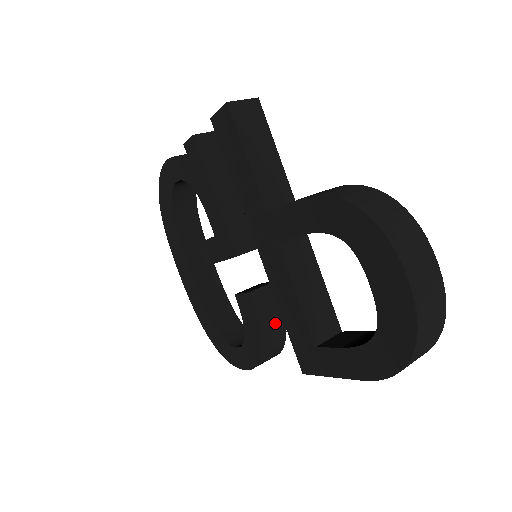
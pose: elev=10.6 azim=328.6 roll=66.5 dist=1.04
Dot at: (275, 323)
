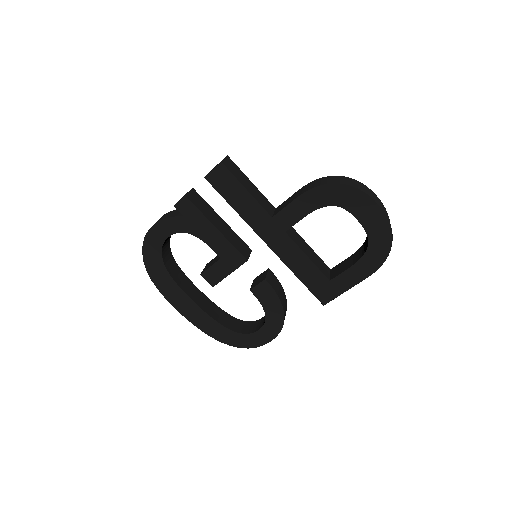
Dot at: (282, 294)
